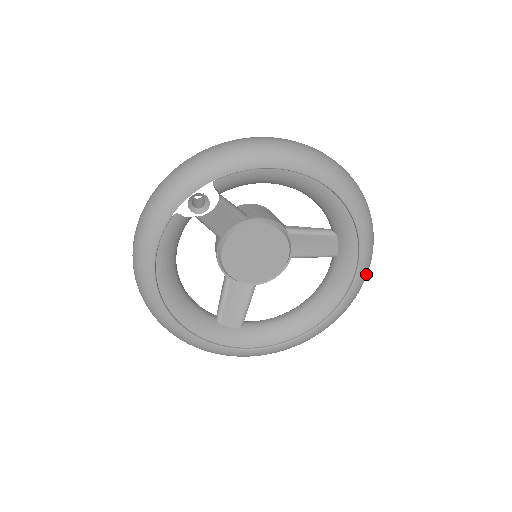
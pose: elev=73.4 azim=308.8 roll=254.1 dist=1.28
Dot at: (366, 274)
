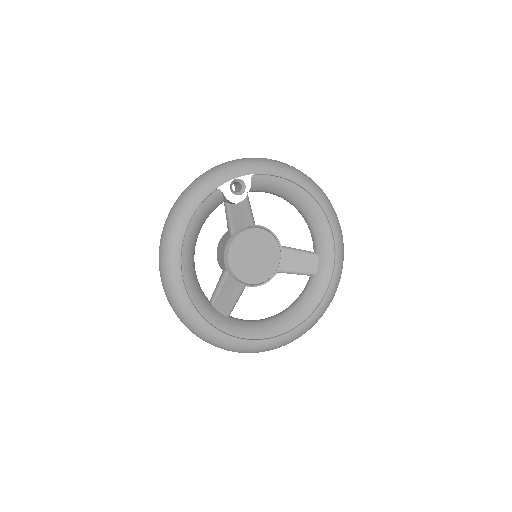
Dot at: (334, 295)
